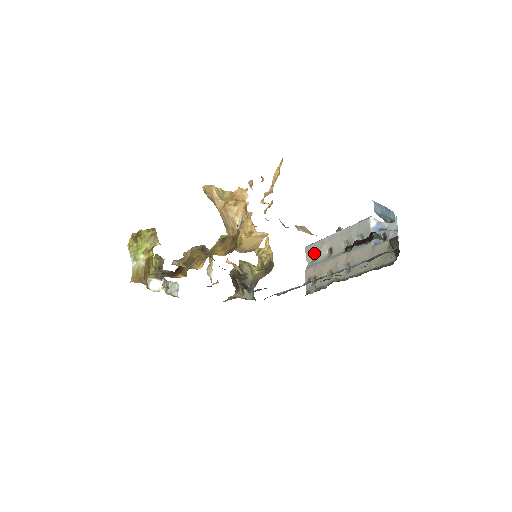
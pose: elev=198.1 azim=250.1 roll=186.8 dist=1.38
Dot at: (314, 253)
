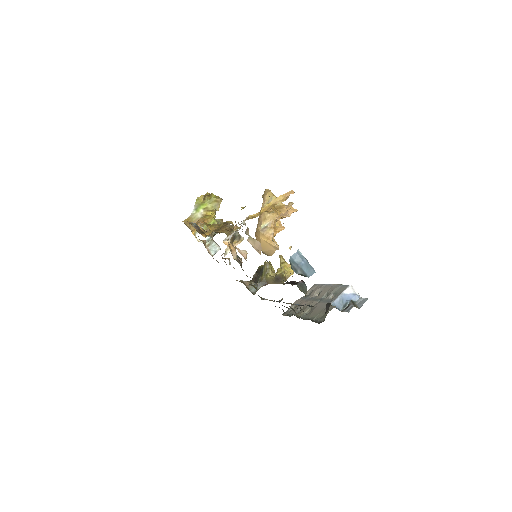
Dot at: (312, 290)
